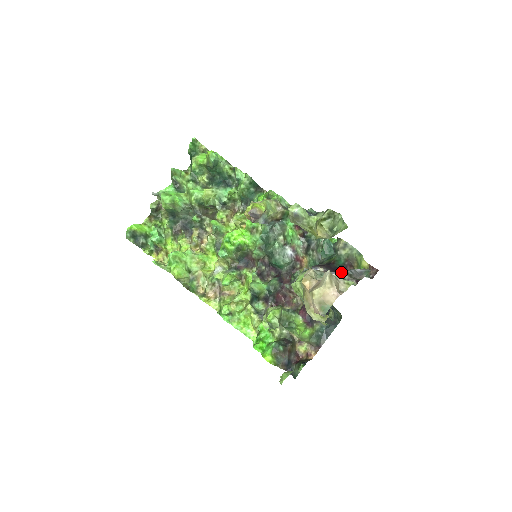
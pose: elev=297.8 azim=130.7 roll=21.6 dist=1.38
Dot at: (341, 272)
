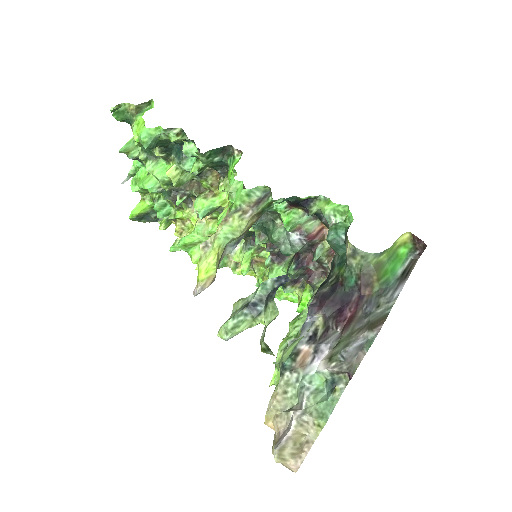
Dot at: (328, 360)
